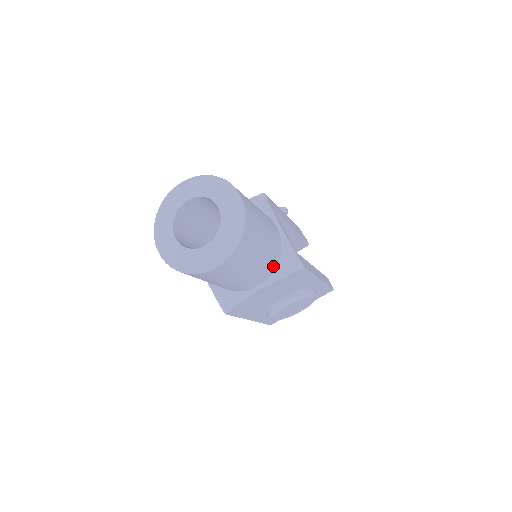
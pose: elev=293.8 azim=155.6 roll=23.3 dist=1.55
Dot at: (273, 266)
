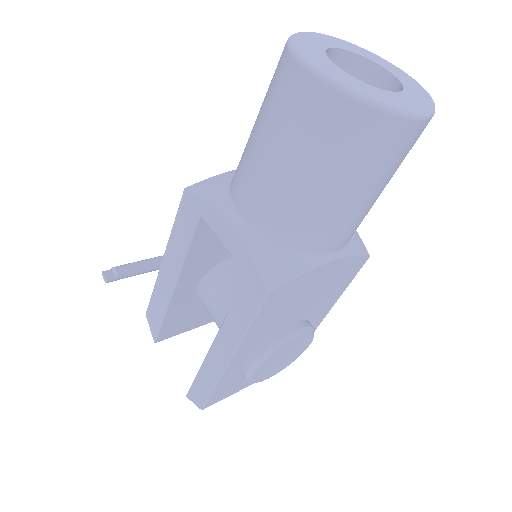
Dot at: occluded
